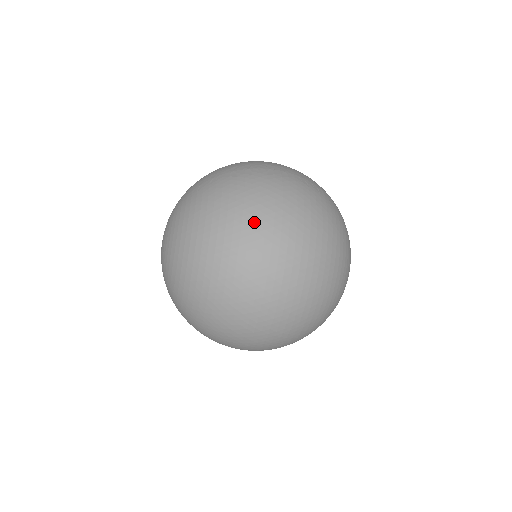
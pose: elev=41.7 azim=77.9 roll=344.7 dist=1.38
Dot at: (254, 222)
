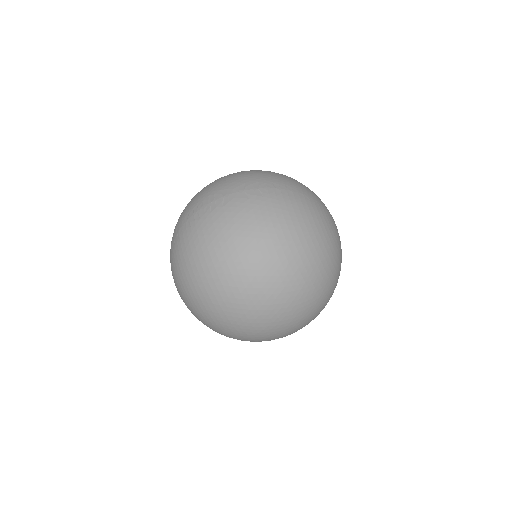
Dot at: (218, 266)
